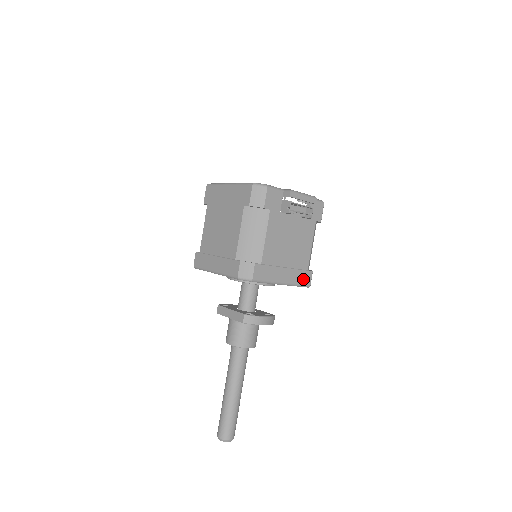
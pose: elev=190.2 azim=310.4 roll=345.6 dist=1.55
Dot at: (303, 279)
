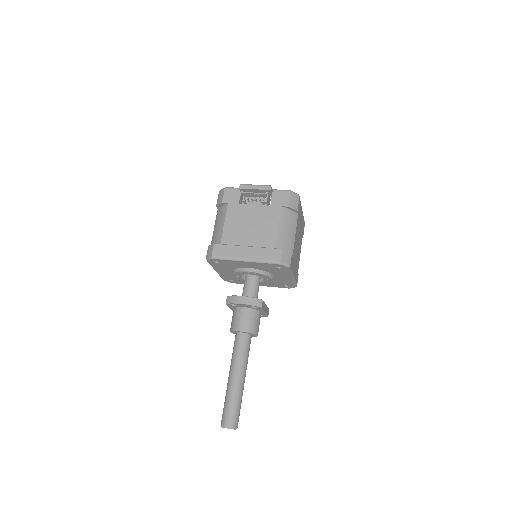
Dot at: (270, 256)
